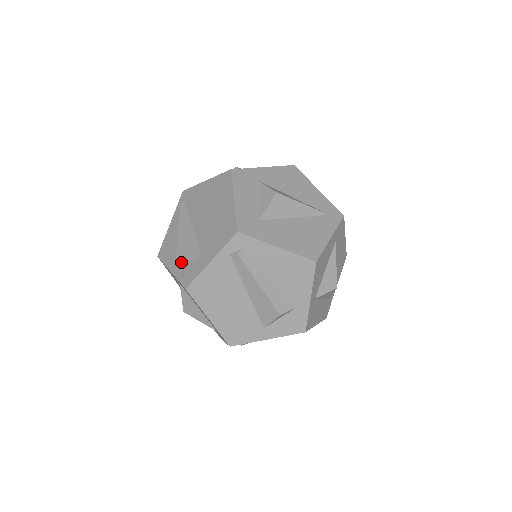
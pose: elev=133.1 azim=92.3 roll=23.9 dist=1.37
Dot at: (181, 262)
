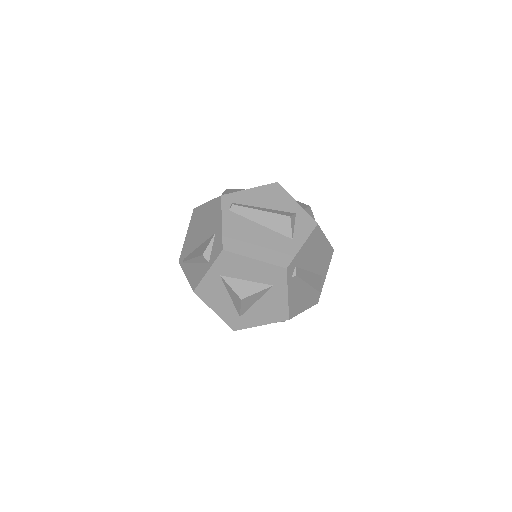
Dot at: (208, 255)
